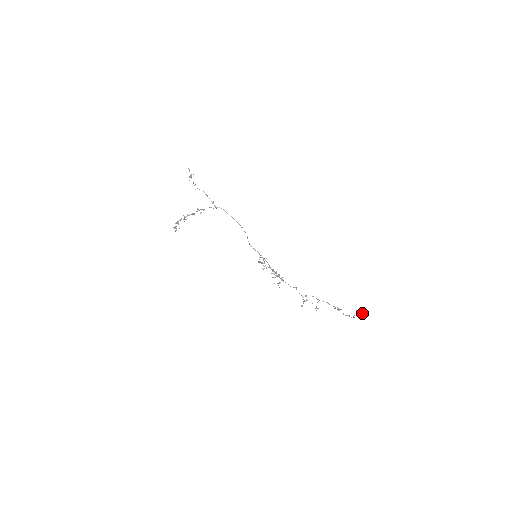
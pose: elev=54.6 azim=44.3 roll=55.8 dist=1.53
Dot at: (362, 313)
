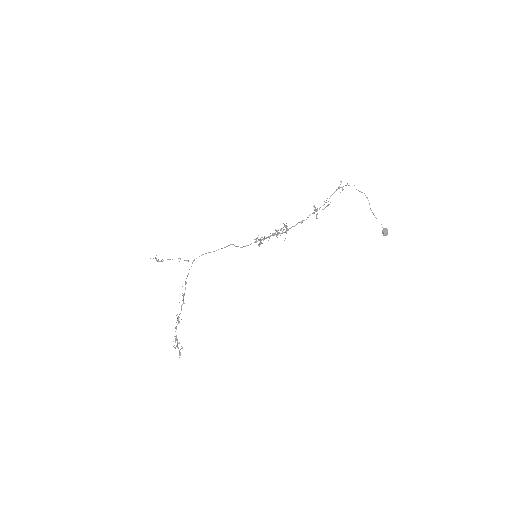
Dot at: (387, 229)
